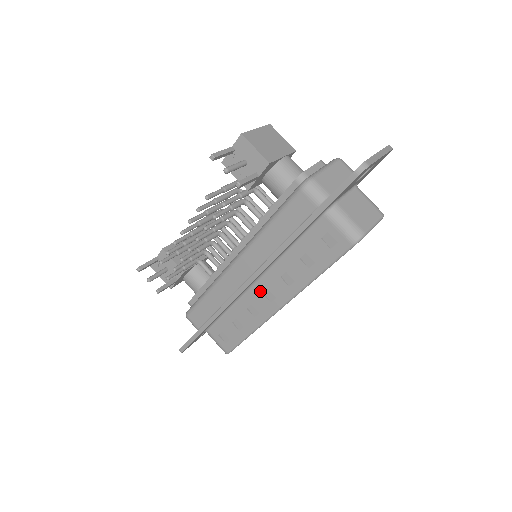
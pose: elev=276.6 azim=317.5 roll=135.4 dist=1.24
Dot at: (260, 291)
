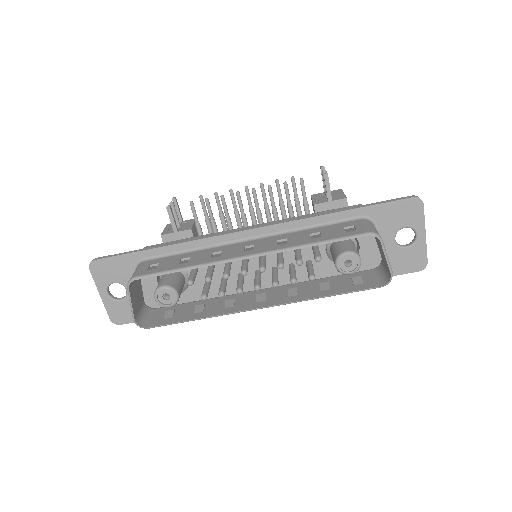
Dot at: (244, 245)
